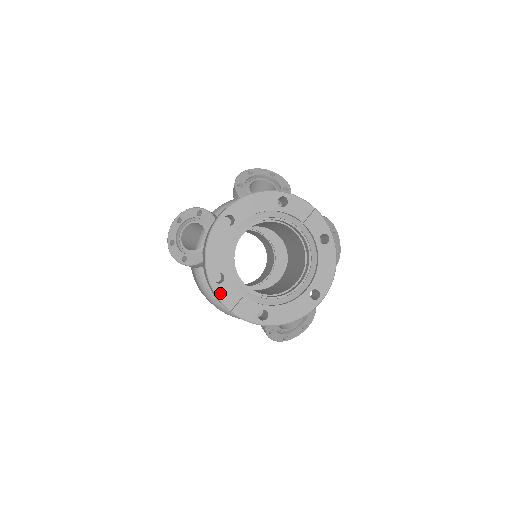
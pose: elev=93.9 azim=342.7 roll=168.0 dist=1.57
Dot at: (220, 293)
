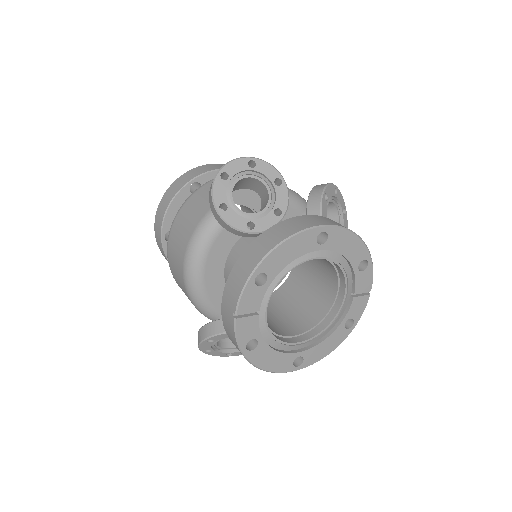
Dot at: (247, 293)
